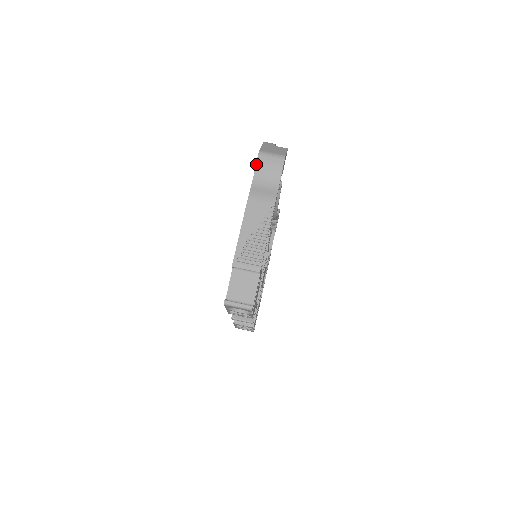
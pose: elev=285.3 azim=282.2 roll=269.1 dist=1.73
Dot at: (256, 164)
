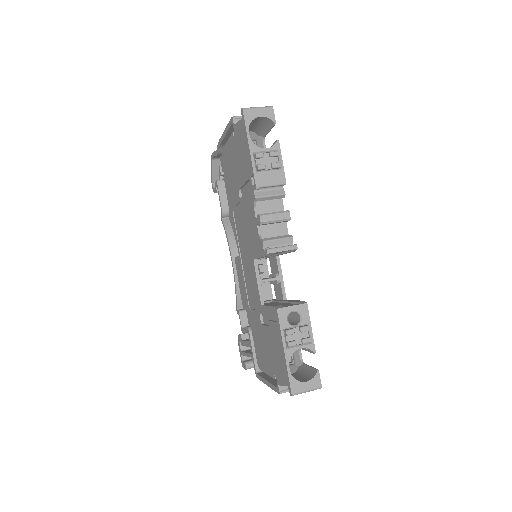
Dot at: (213, 152)
